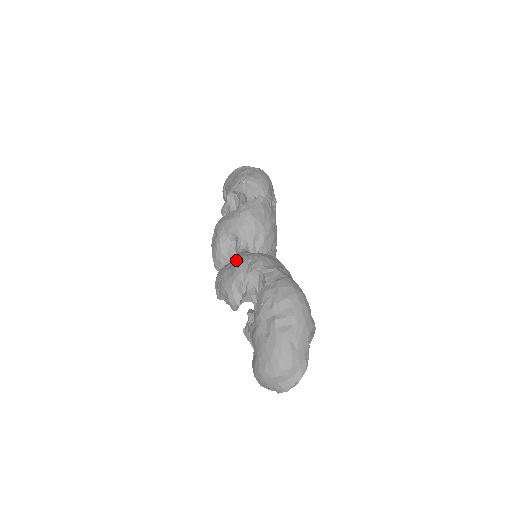
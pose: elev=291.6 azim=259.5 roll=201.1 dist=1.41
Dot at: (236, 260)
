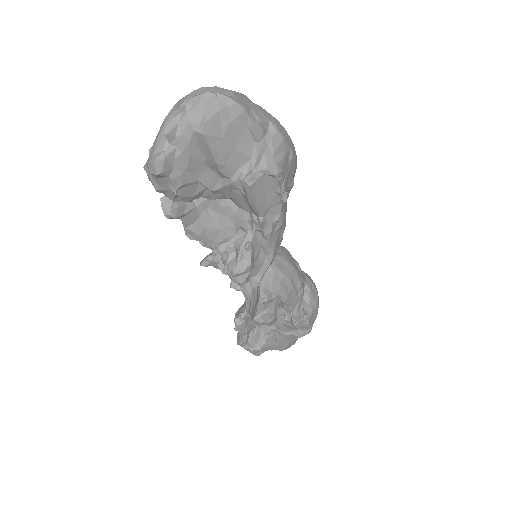
Dot at: occluded
